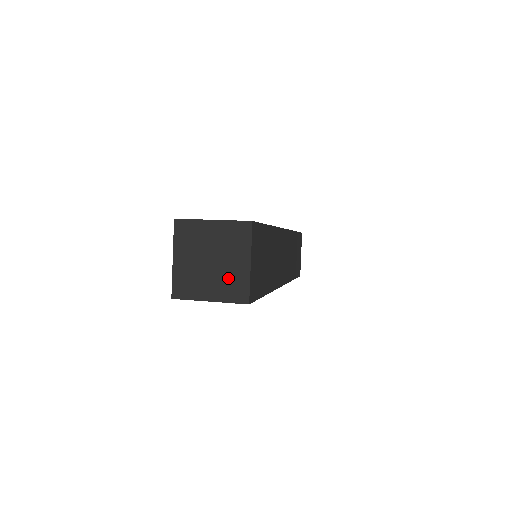
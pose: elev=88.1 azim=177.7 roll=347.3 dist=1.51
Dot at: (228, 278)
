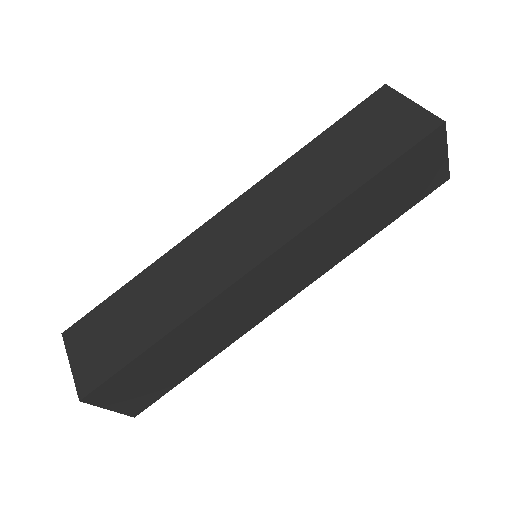
Dot at: occluded
